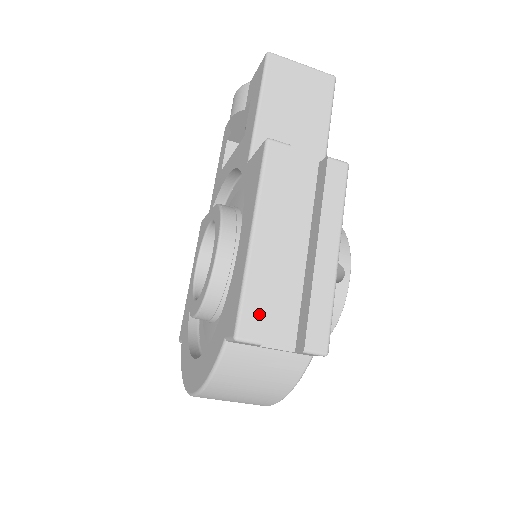
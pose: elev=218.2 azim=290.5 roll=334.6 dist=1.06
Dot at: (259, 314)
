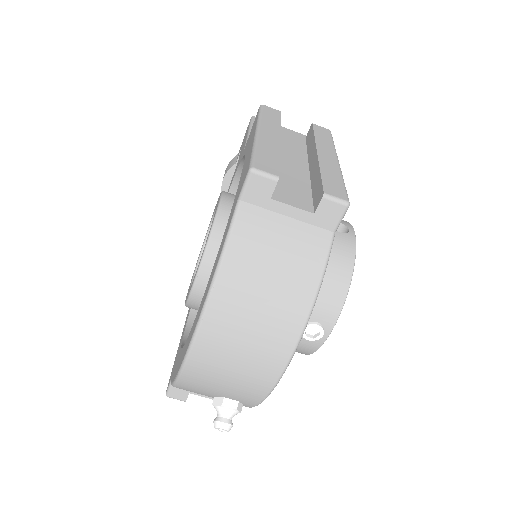
Dot at: (272, 163)
